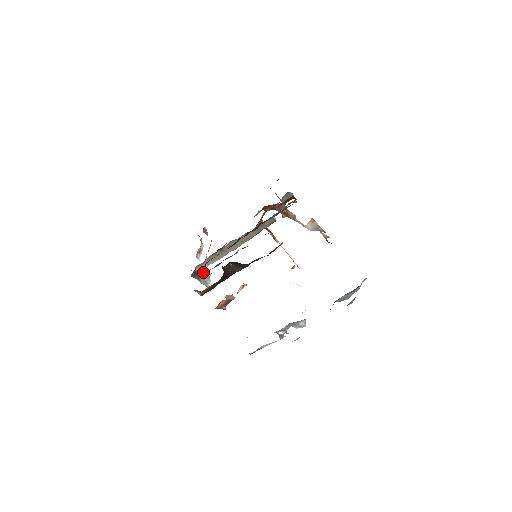
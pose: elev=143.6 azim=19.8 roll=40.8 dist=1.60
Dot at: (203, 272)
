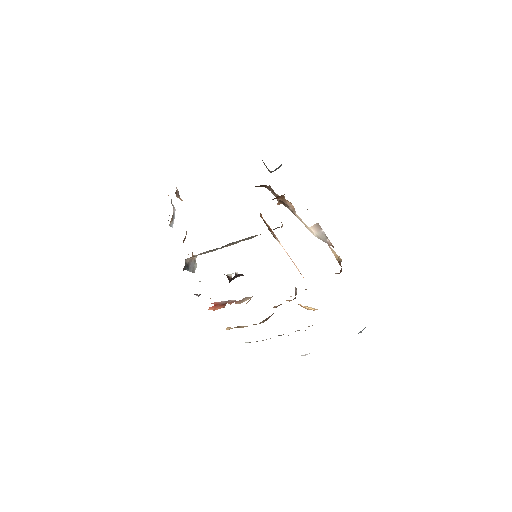
Dot at: (191, 259)
